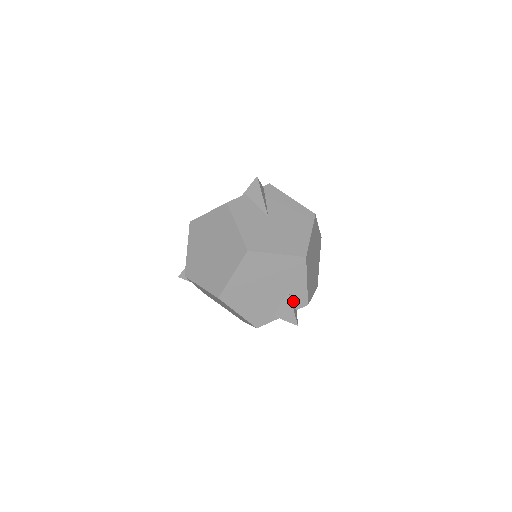
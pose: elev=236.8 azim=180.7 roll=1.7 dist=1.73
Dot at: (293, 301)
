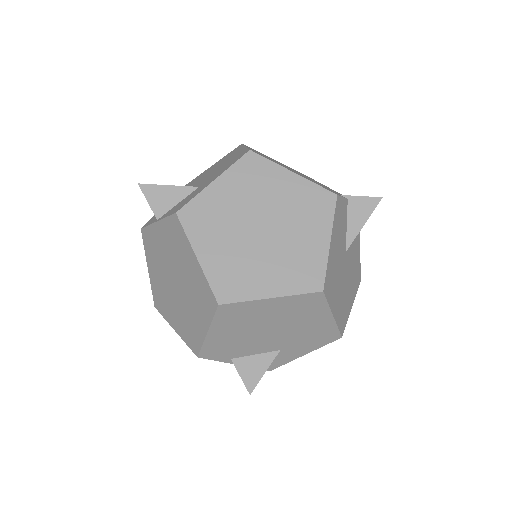
Dot at: occluded
